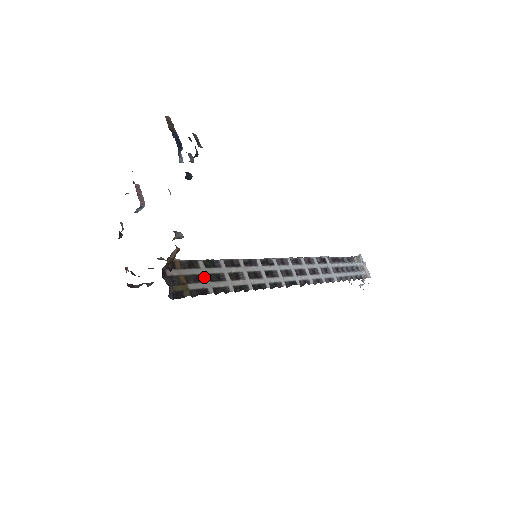
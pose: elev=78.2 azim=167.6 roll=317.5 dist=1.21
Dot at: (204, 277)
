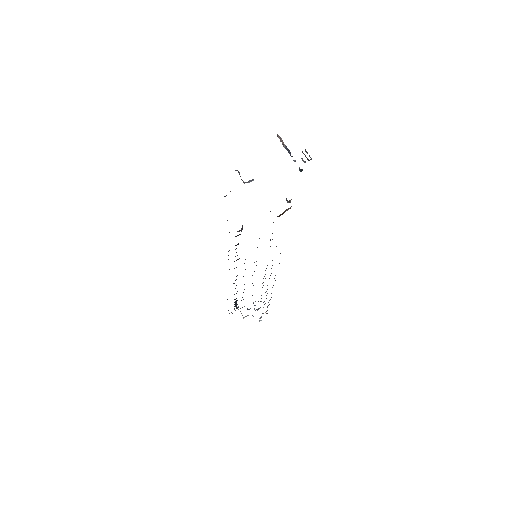
Dot at: occluded
